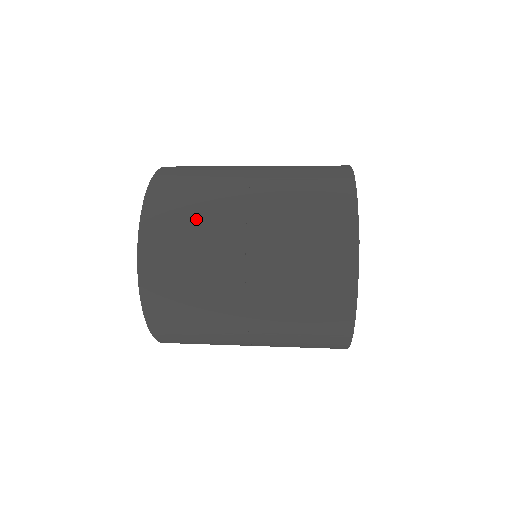
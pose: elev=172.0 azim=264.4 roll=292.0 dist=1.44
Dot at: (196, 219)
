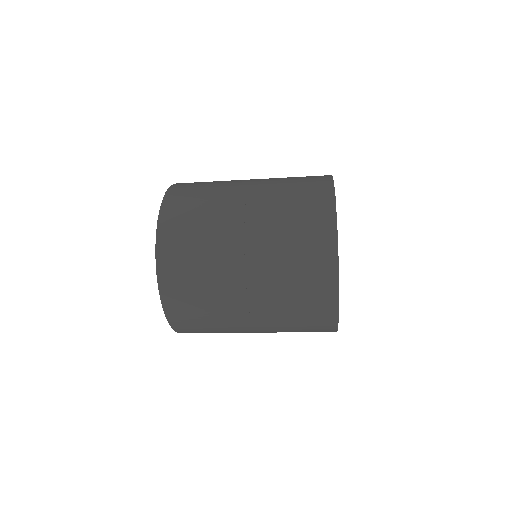
Dot at: (207, 195)
